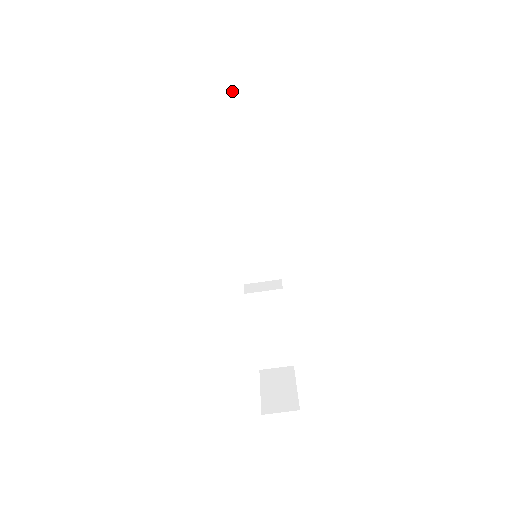
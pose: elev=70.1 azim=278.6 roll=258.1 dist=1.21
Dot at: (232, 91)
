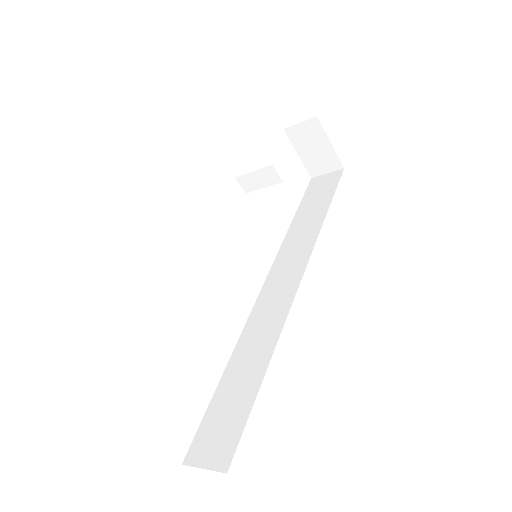
Dot at: occluded
